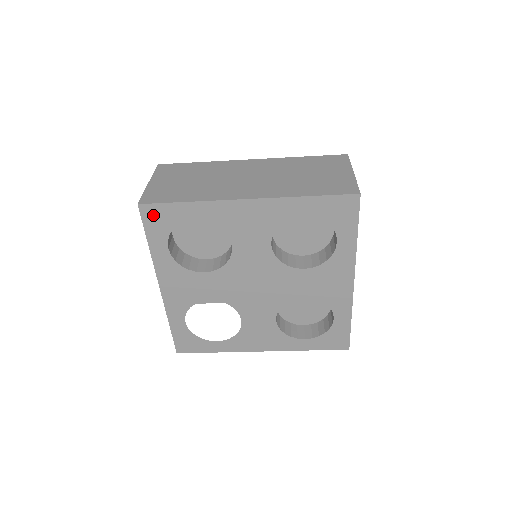
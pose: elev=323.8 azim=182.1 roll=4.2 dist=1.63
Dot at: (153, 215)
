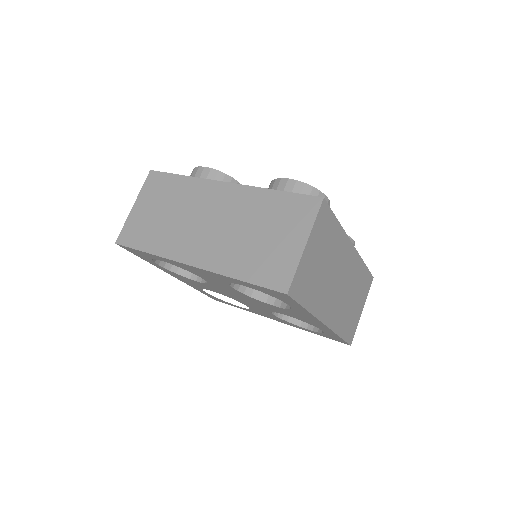
Dot at: (131, 250)
